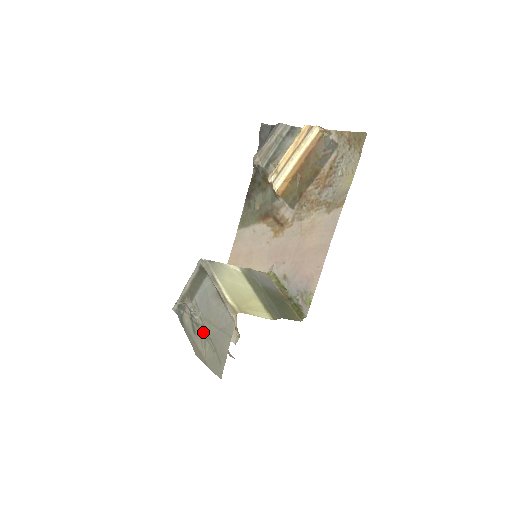
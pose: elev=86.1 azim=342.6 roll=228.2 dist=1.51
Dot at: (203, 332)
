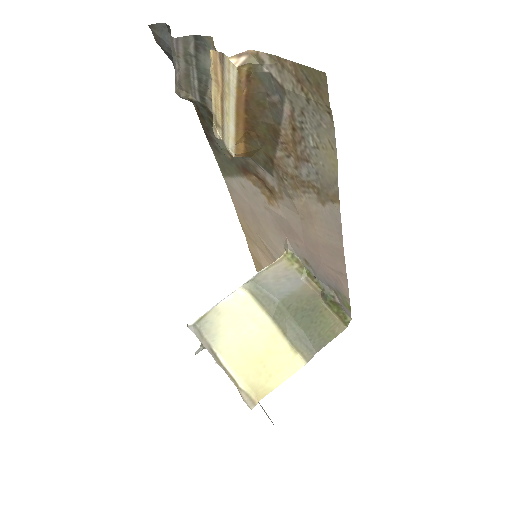
Dot at: occluded
